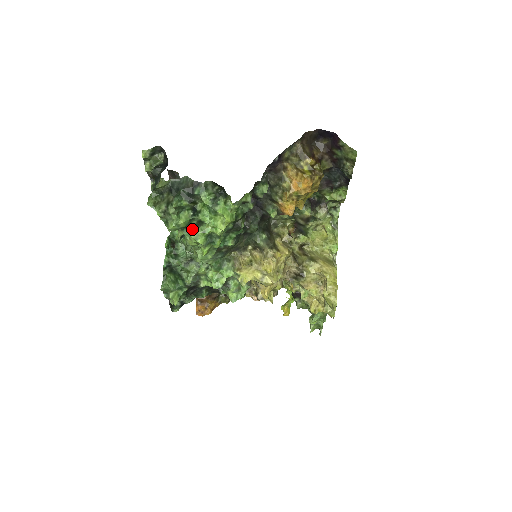
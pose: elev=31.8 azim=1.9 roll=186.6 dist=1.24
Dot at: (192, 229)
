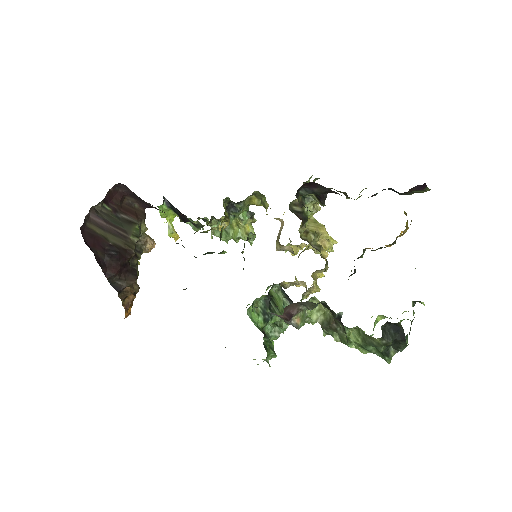
Dot at: occluded
